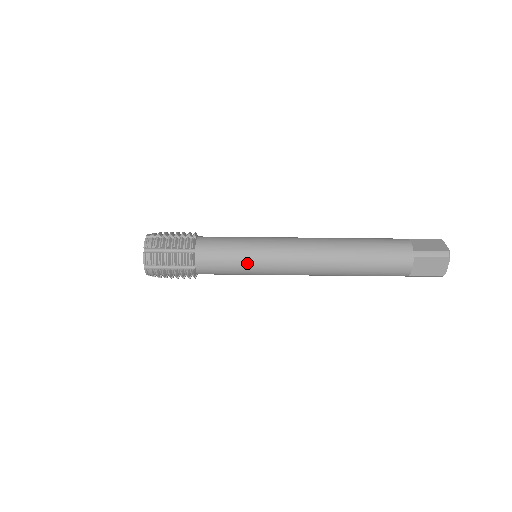
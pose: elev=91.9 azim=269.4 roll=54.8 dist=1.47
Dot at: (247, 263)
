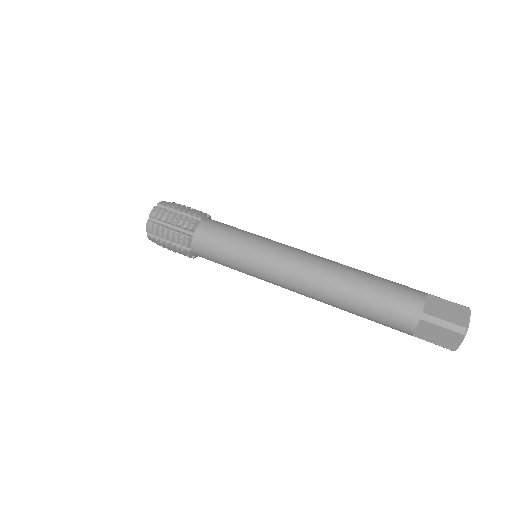
Dot at: (250, 236)
